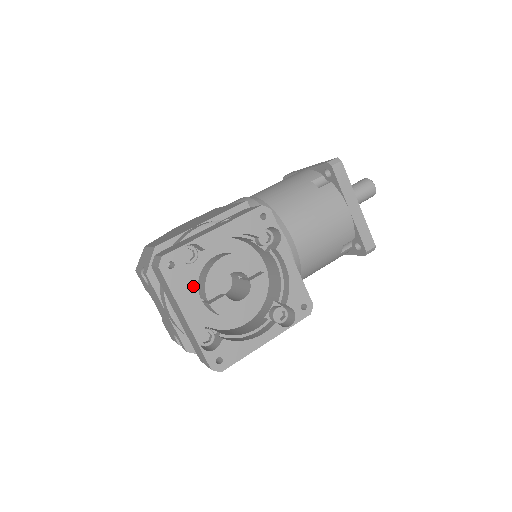
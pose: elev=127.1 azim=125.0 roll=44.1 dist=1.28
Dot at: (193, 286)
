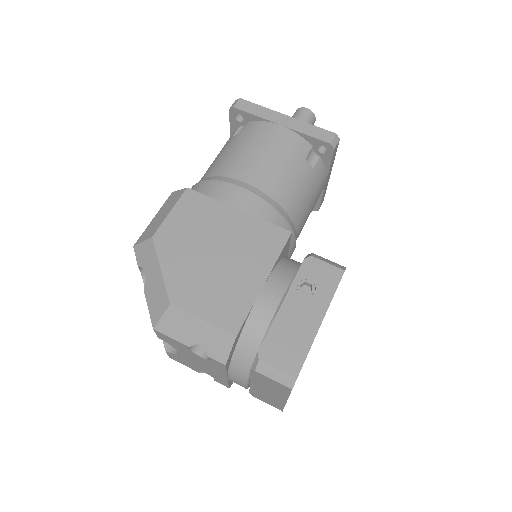
Dot at: occluded
